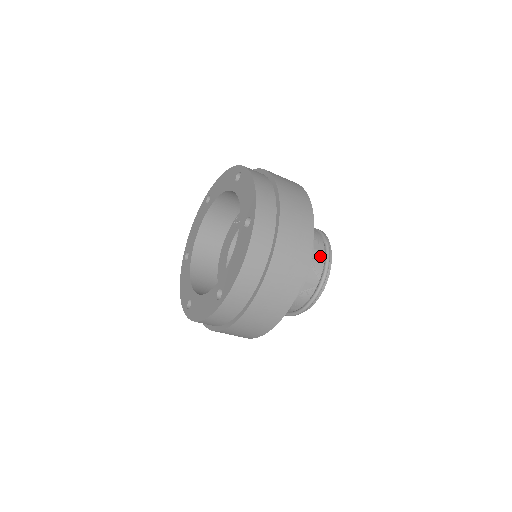
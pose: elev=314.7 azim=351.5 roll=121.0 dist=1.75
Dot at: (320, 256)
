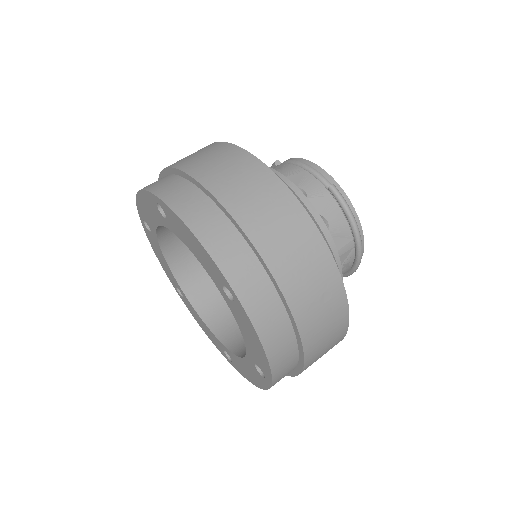
Dot at: (335, 213)
